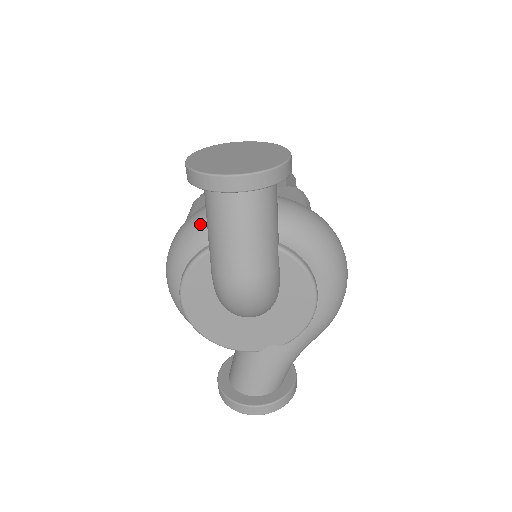
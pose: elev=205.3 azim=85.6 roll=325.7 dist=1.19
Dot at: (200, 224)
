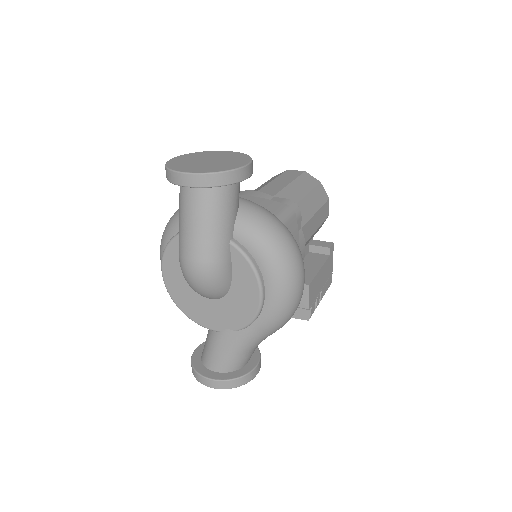
Dot at: occluded
